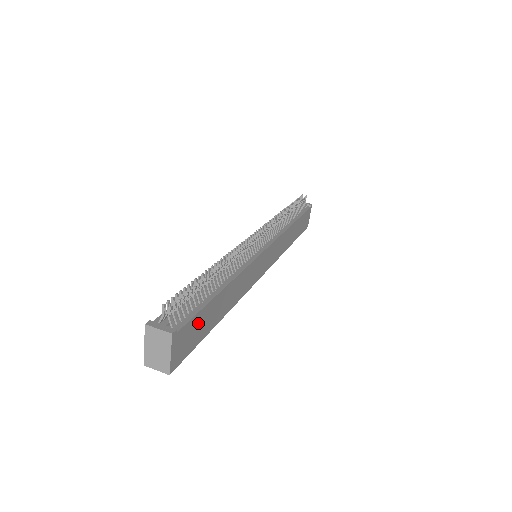
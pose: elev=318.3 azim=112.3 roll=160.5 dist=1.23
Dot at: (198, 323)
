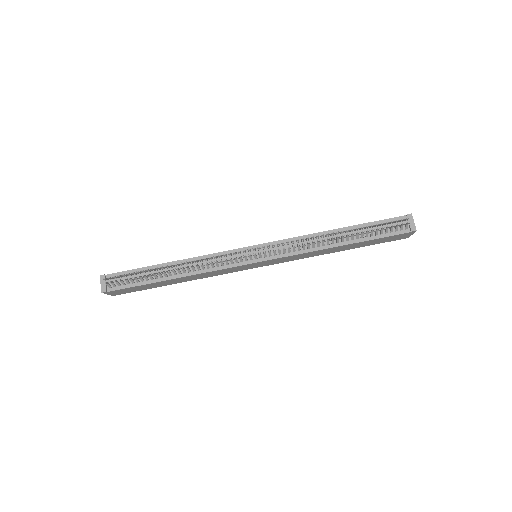
Dot at: (137, 288)
